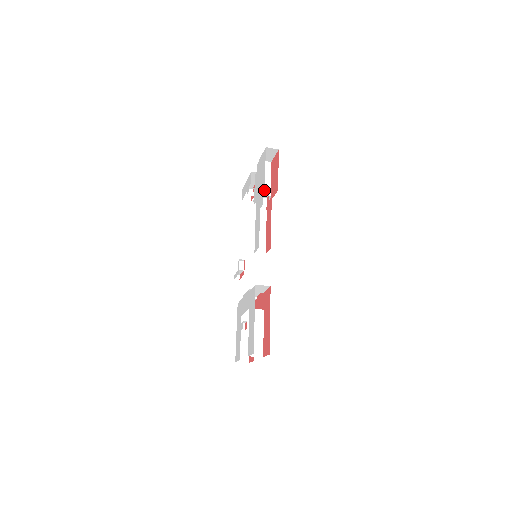
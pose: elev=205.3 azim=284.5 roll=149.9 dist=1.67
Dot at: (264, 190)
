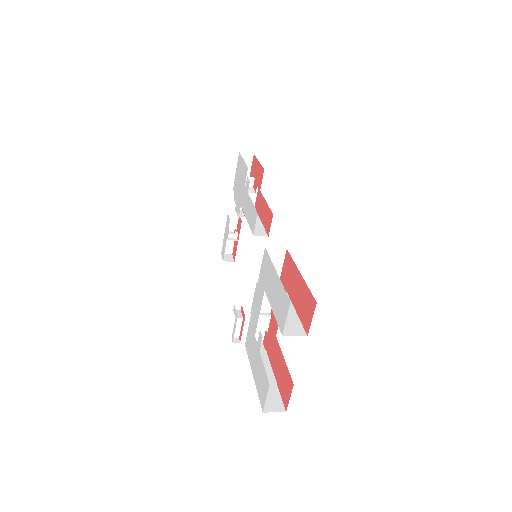
Dot at: occluded
